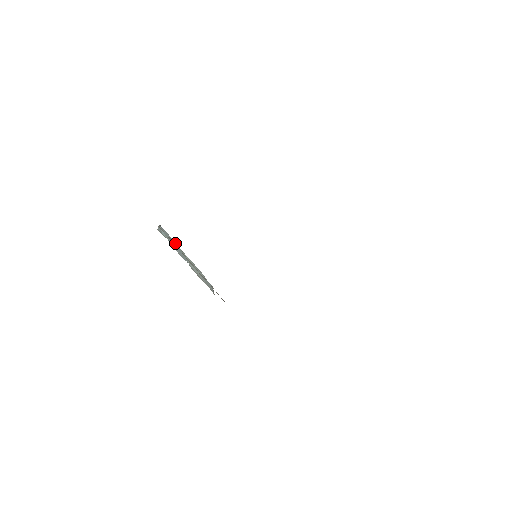
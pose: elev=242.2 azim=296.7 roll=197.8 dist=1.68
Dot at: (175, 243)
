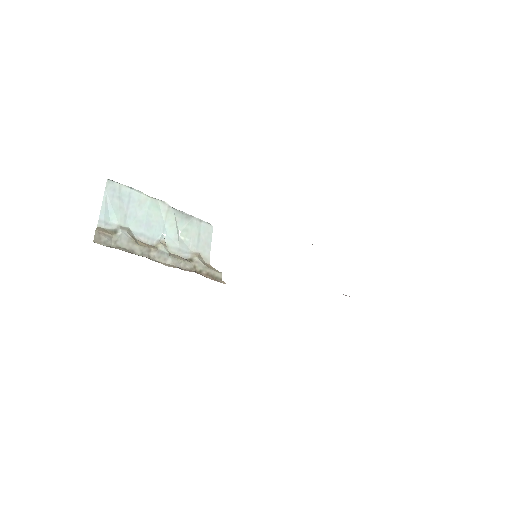
Dot at: (140, 196)
